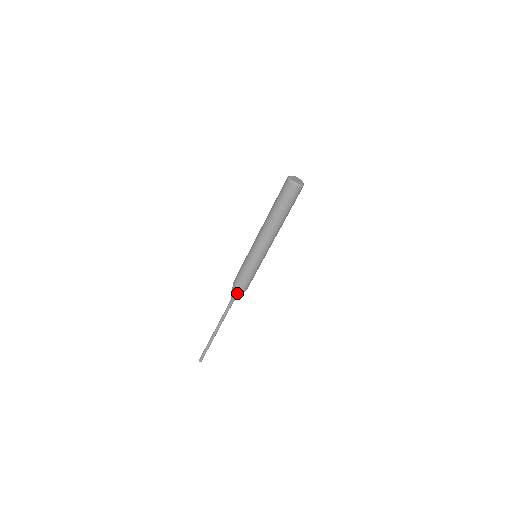
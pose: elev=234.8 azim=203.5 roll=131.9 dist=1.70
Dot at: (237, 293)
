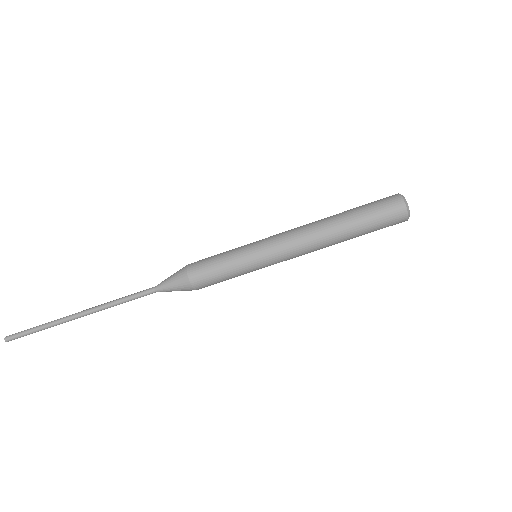
Dot at: (181, 285)
